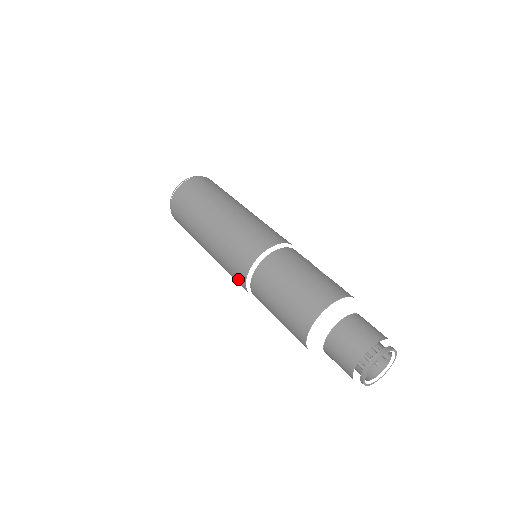
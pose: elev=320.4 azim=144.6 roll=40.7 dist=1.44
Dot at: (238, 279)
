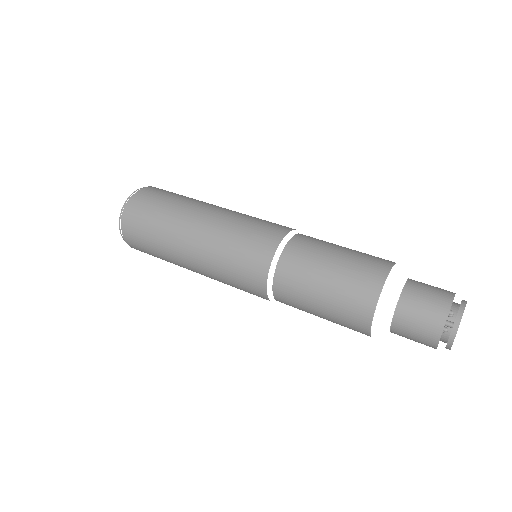
Dot at: (255, 259)
